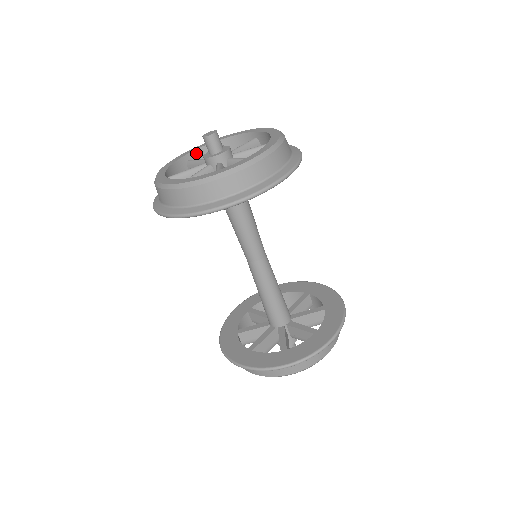
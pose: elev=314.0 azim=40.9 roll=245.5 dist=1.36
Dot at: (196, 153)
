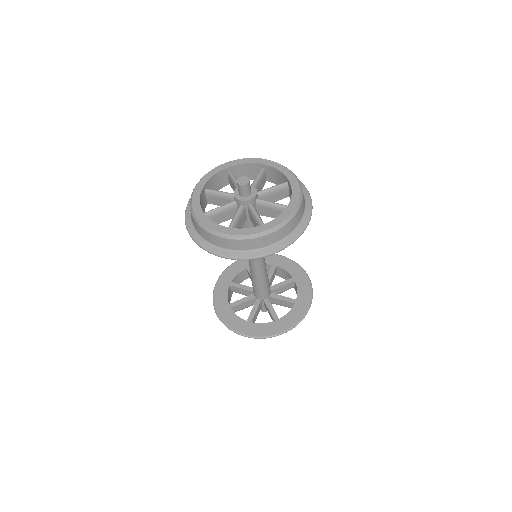
Dot at: (210, 180)
